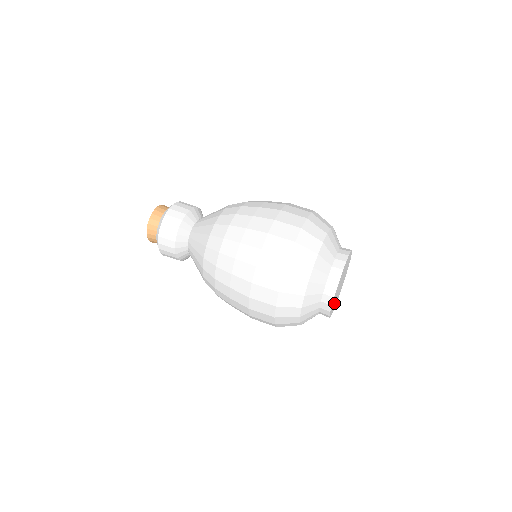
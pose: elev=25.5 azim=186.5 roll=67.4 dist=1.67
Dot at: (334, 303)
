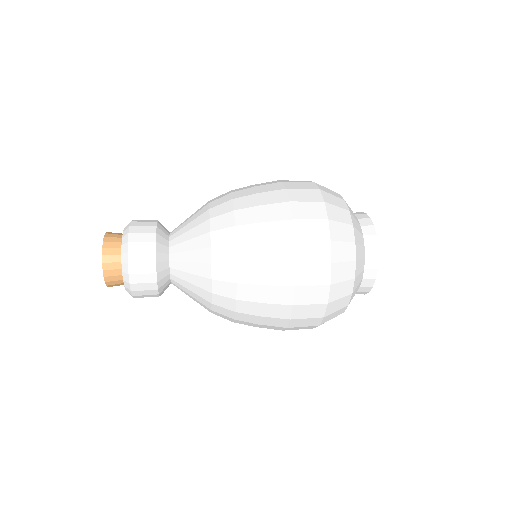
Dot at: occluded
